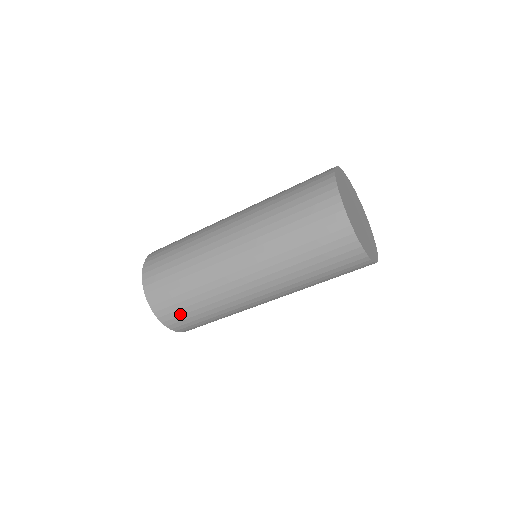
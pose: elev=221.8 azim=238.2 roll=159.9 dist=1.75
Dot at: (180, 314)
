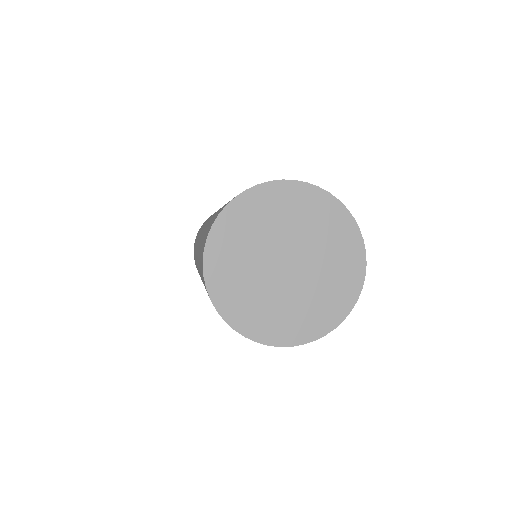
Dot at: occluded
